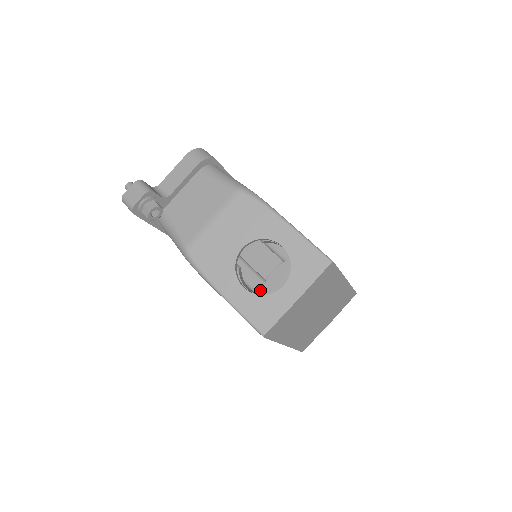
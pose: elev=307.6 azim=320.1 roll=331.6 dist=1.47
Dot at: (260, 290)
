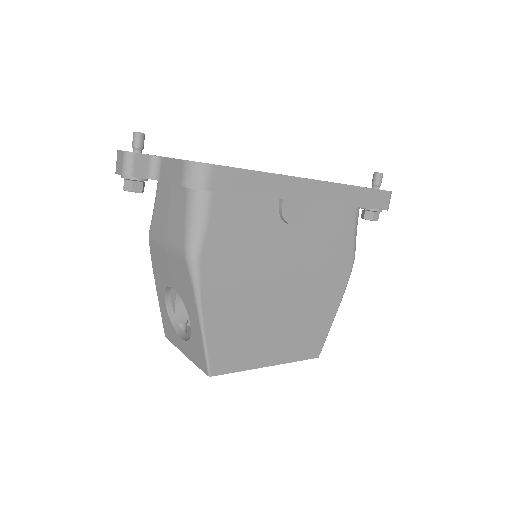
Dot at: occluded
